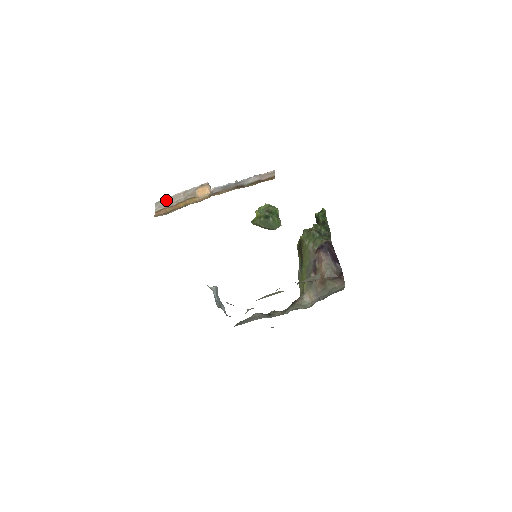
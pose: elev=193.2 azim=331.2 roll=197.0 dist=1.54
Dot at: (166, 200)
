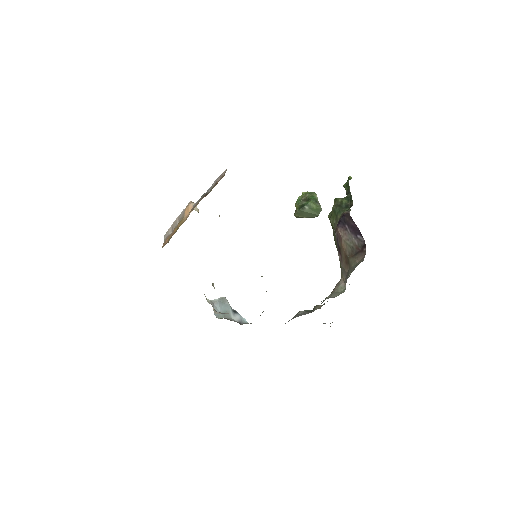
Dot at: (170, 229)
